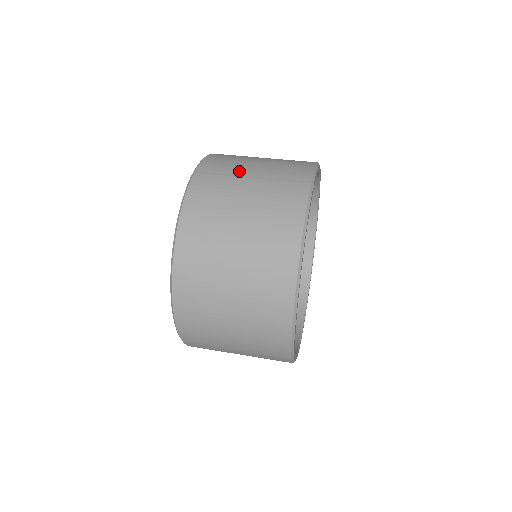
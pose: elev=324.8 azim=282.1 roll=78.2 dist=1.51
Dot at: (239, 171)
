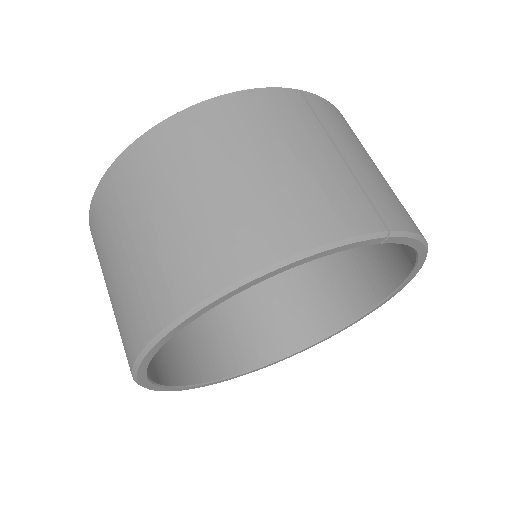
Dot at: (339, 138)
